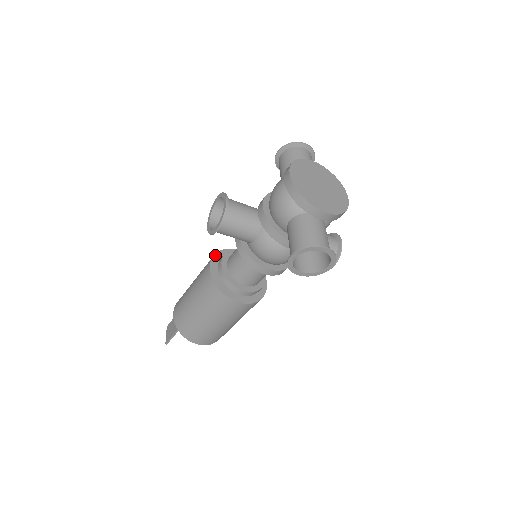
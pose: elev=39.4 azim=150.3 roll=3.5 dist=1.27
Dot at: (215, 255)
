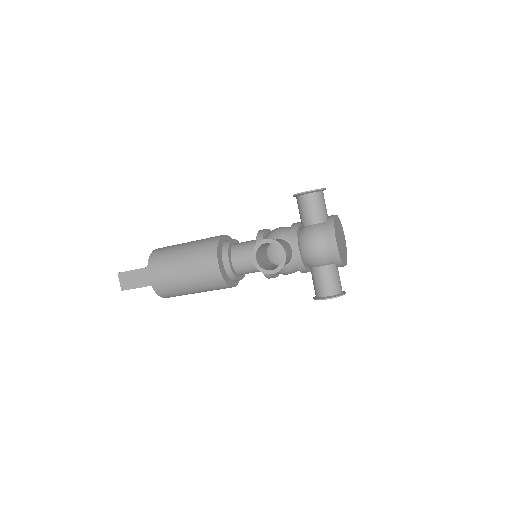
Dot at: (218, 250)
